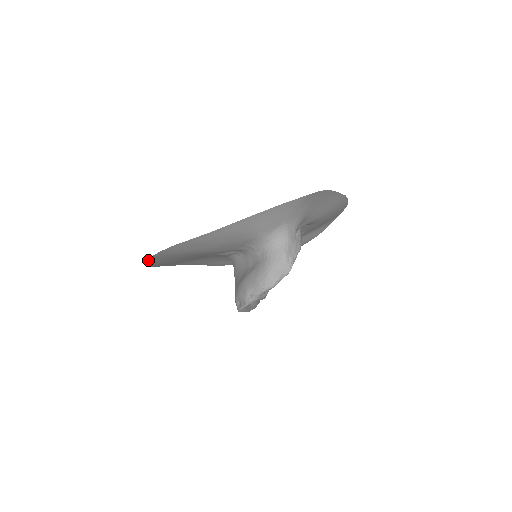
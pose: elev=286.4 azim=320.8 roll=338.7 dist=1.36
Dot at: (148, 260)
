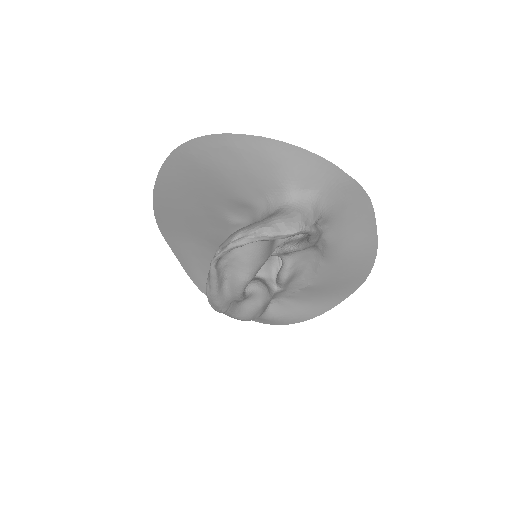
Dot at: (164, 163)
